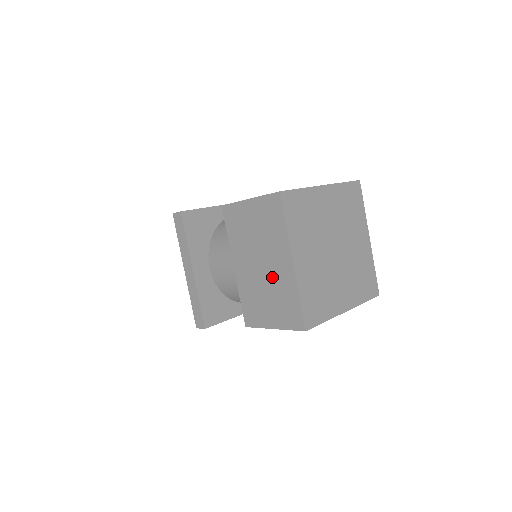
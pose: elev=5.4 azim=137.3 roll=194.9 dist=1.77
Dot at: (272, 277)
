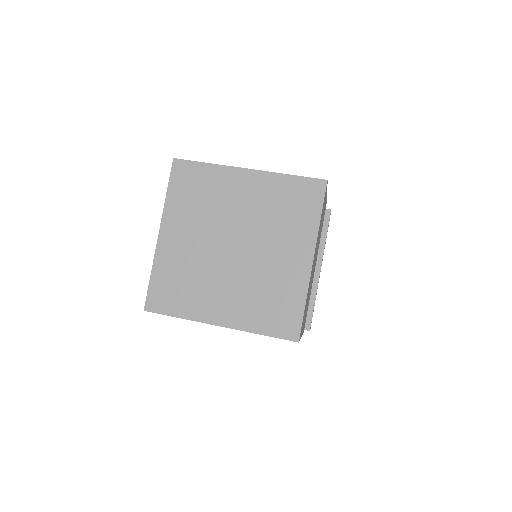
Dot at: occluded
